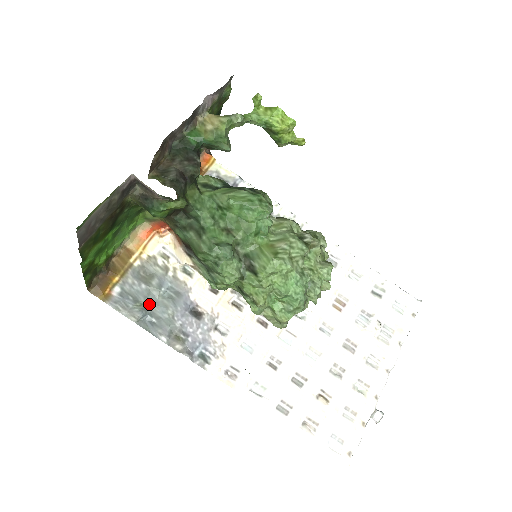
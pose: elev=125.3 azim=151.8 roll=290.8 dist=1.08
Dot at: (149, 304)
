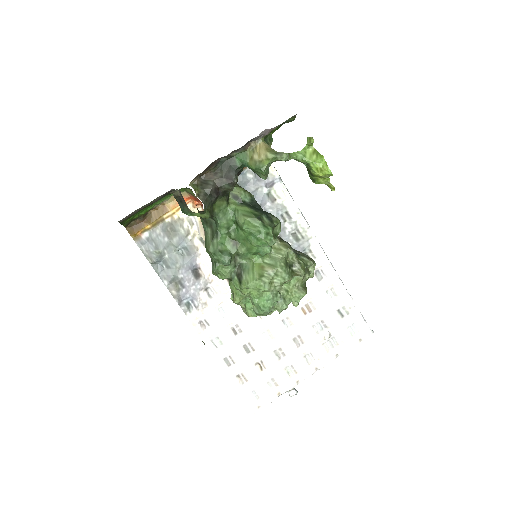
Dot at: (165, 254)
